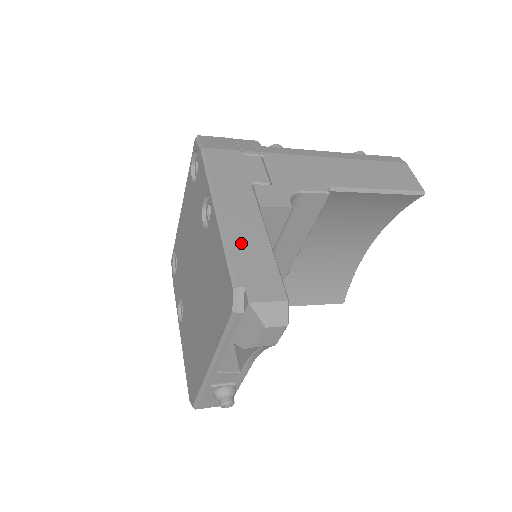
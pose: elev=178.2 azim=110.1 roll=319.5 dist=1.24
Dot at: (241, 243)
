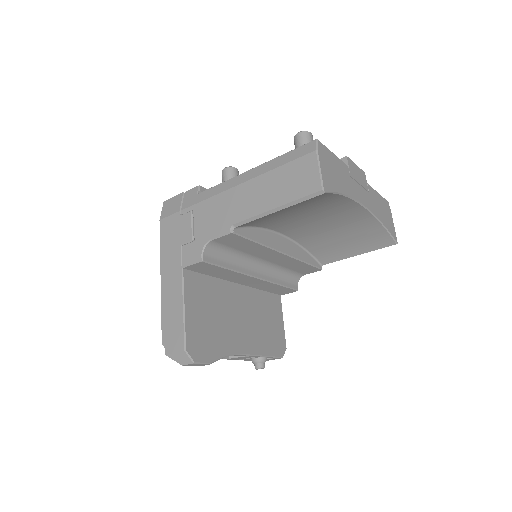
Dot at: (168, 307)
